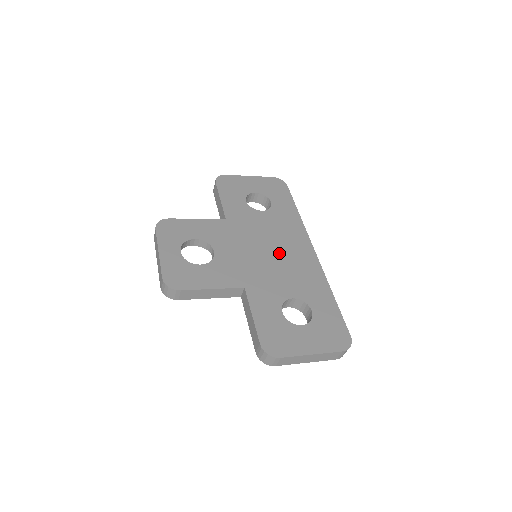
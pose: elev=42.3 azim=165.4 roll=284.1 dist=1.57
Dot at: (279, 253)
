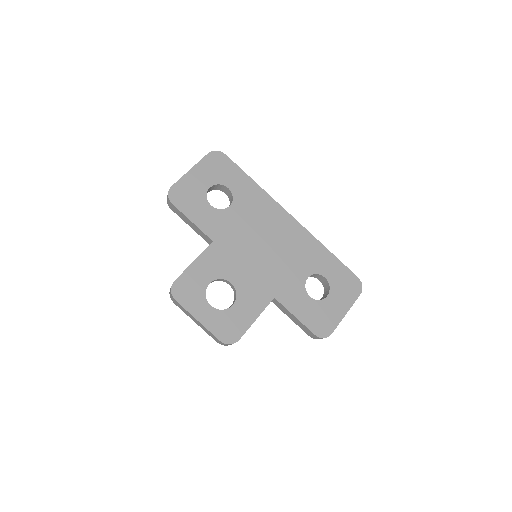
Dot at: (272, 242)
